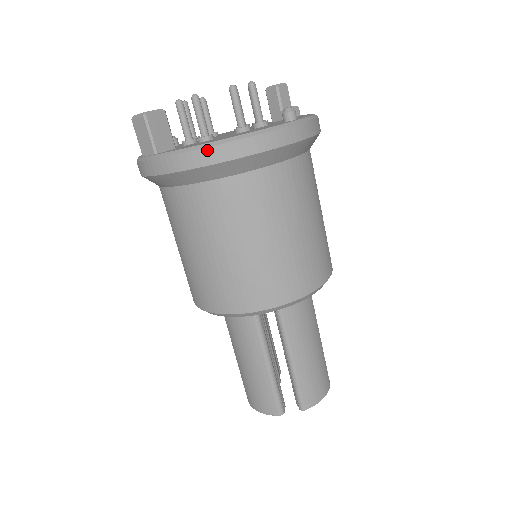
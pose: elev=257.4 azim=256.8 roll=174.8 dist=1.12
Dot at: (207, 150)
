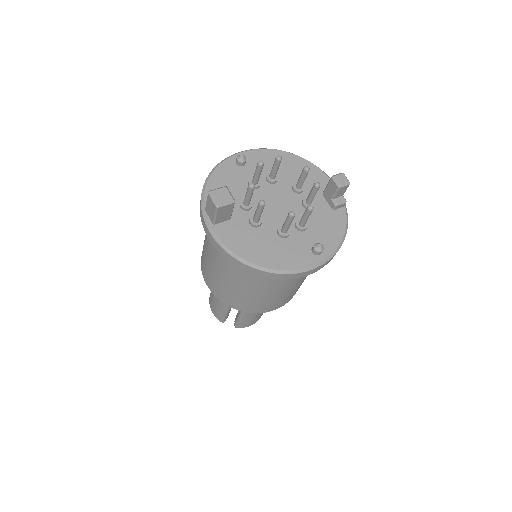
Dot at: (243, 264)
